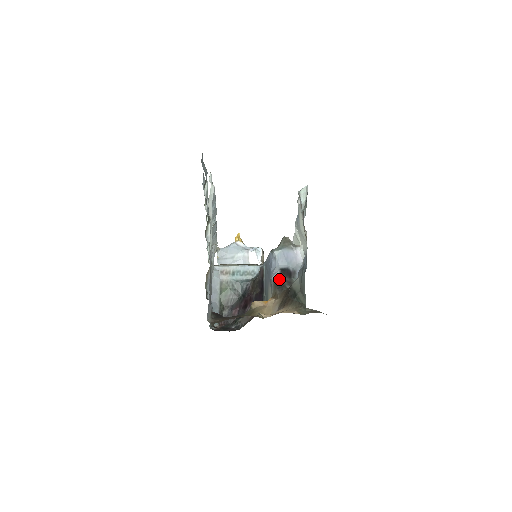
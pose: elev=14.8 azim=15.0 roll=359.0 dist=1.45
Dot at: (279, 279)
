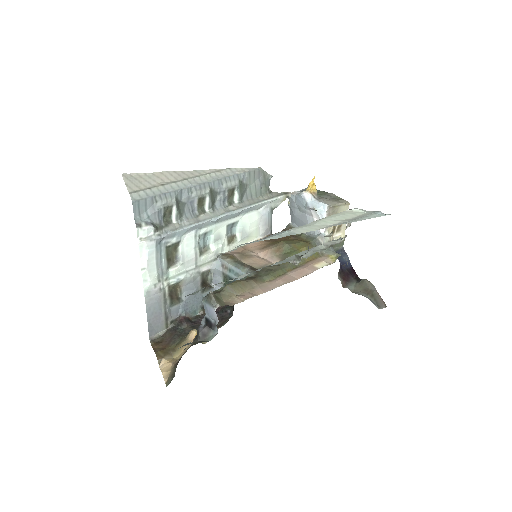
Dot at: (199, 328)
